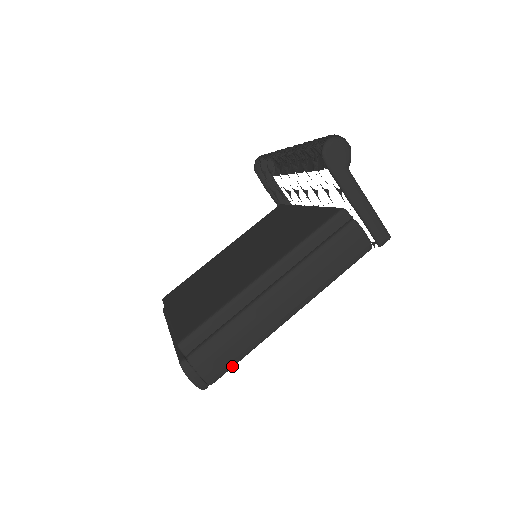
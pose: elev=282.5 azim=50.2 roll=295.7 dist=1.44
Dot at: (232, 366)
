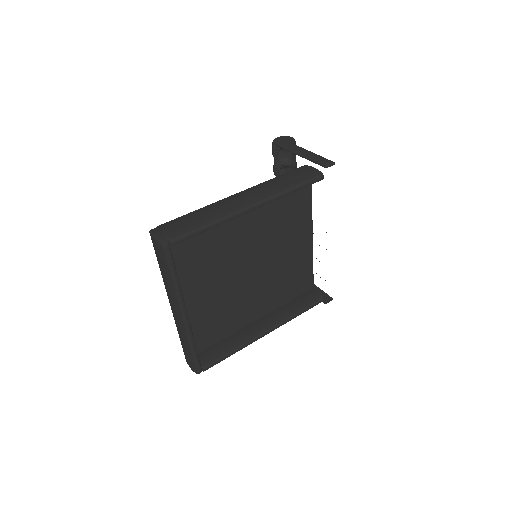
Dot at: (193, 231)
